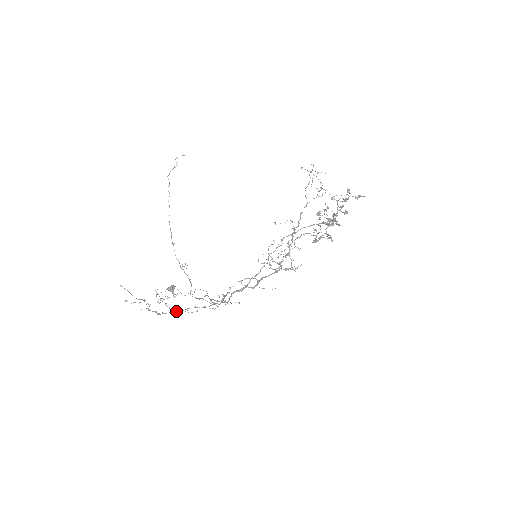
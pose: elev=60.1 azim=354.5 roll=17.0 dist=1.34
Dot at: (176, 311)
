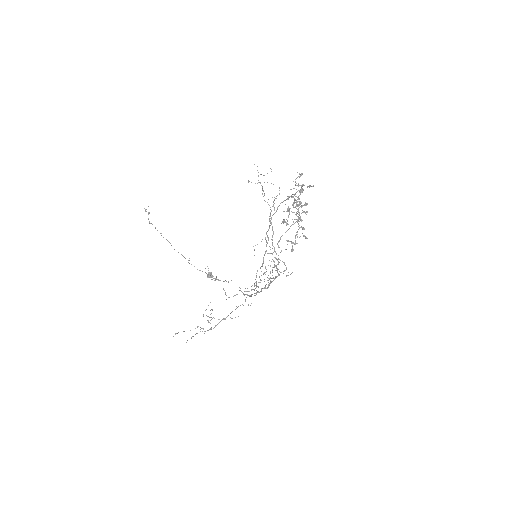
Dot at: (224, 319)
